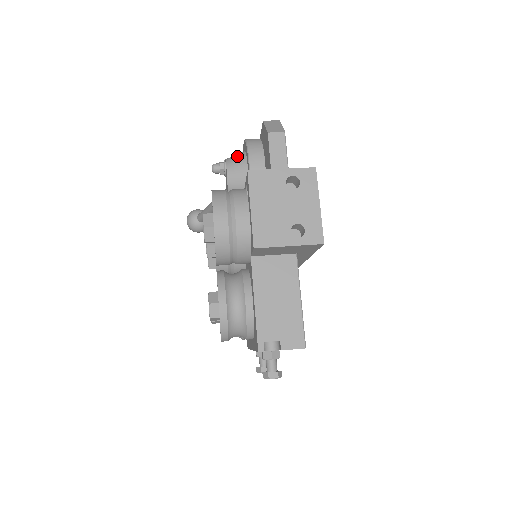
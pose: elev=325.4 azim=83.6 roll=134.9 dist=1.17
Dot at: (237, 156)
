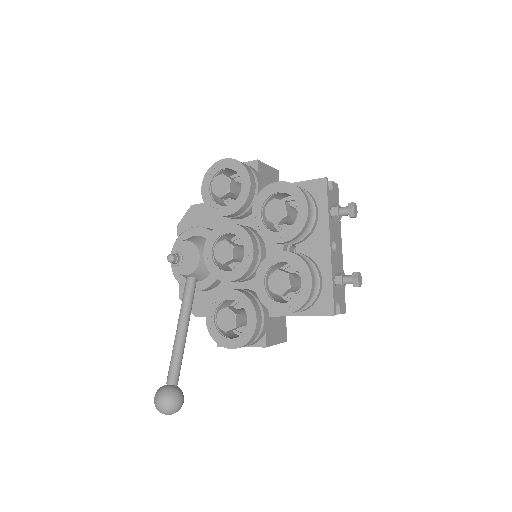
Dot at: occluded
